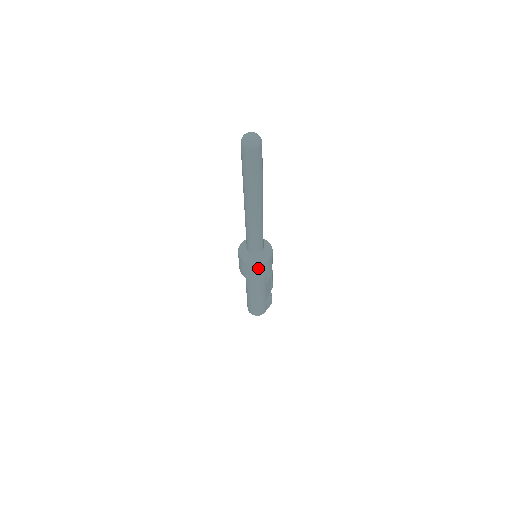
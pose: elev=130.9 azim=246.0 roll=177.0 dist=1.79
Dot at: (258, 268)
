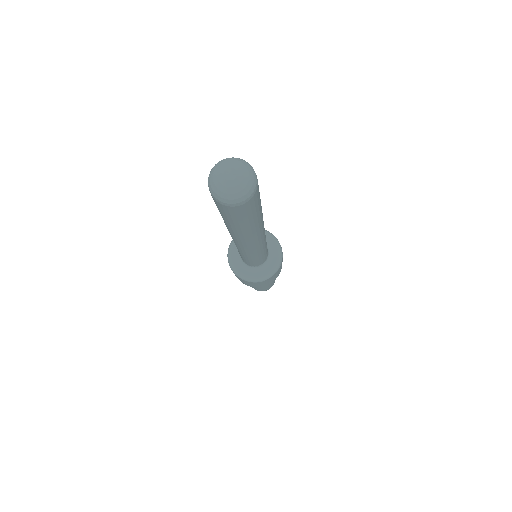
Dot at: (267, 280)
